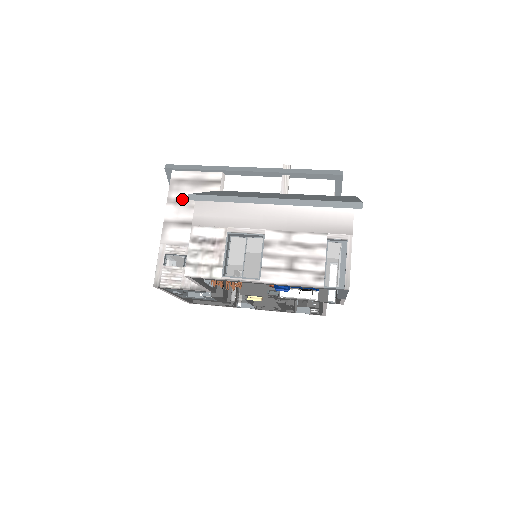
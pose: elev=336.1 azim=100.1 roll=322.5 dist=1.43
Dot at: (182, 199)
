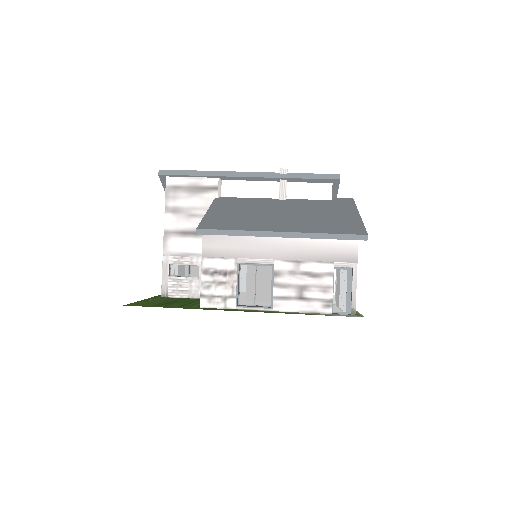
Dot at: (180, 207)
